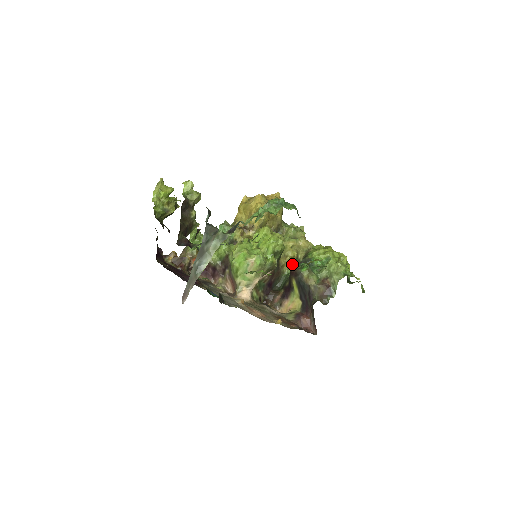
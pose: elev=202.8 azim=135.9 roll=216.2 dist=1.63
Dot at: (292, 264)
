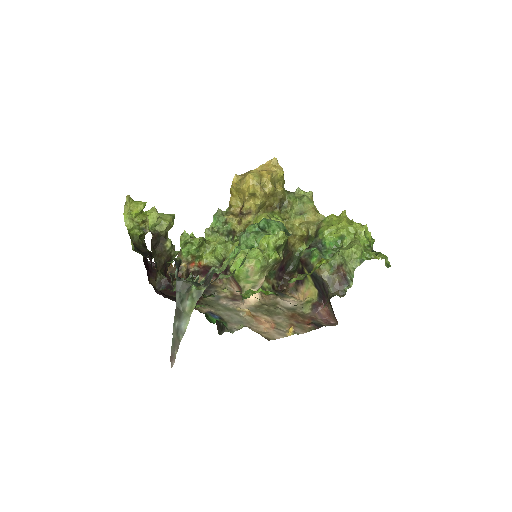
Dot at: (304, 240)
